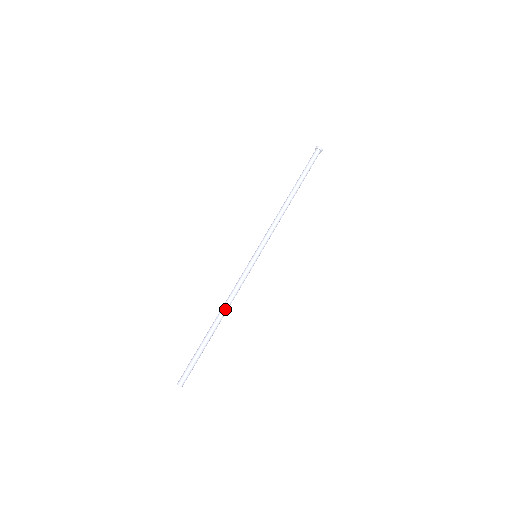
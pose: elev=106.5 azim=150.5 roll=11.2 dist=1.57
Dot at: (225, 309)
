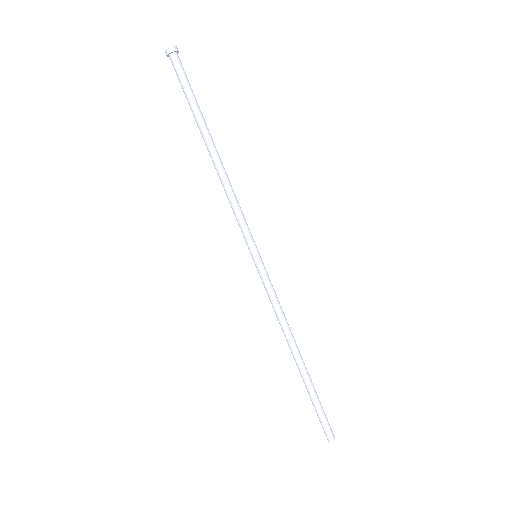
Dot at: (290, 340)
